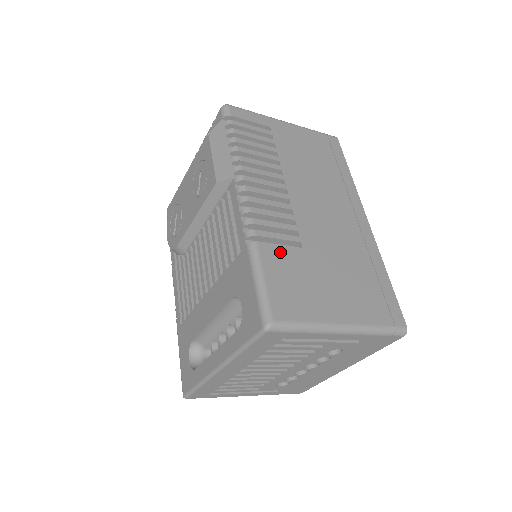
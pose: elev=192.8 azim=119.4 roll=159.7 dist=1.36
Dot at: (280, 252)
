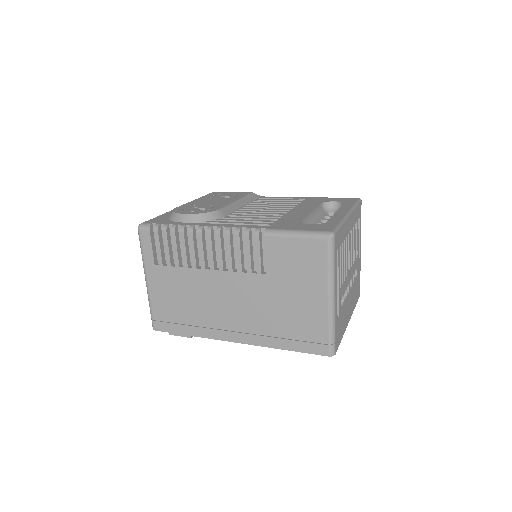
Dot at: occluded
